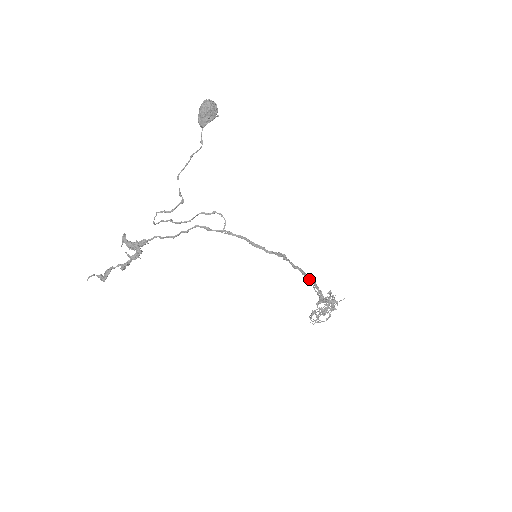
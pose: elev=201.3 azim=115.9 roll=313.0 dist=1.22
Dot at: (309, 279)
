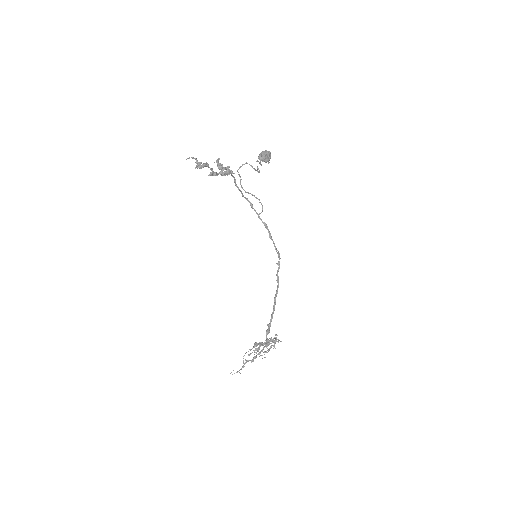
Dot at: (274, 302)
